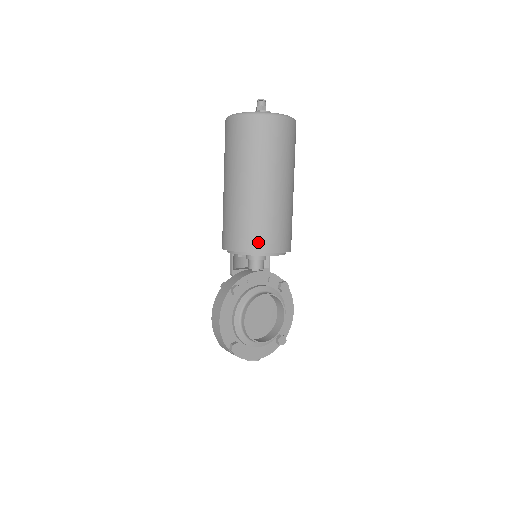
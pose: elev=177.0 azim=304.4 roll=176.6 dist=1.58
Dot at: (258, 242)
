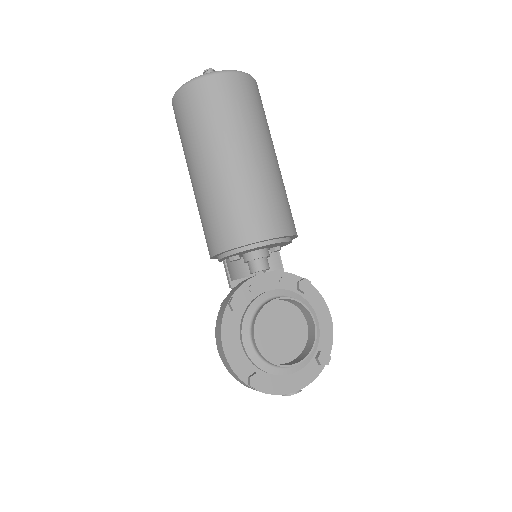
Dot at: (240, 232)
